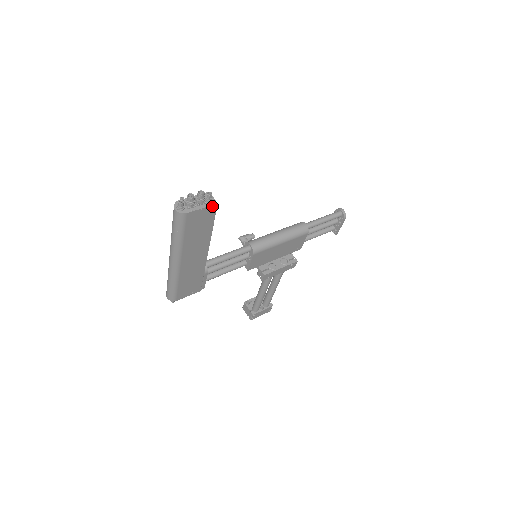
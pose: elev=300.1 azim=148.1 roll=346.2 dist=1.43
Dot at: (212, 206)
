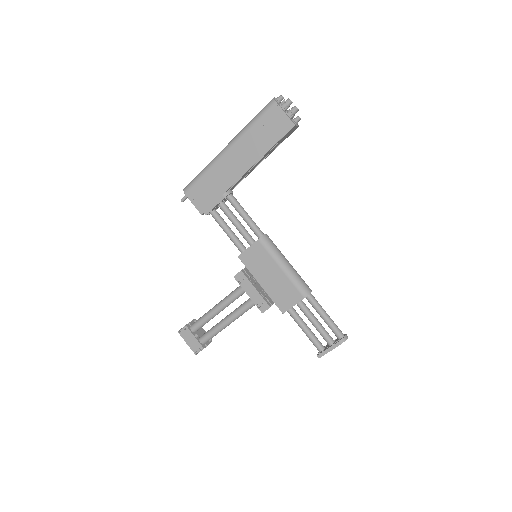
Dot at: (291, 122)
